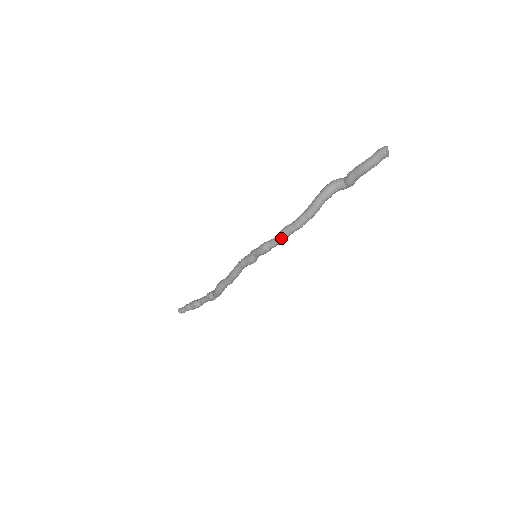
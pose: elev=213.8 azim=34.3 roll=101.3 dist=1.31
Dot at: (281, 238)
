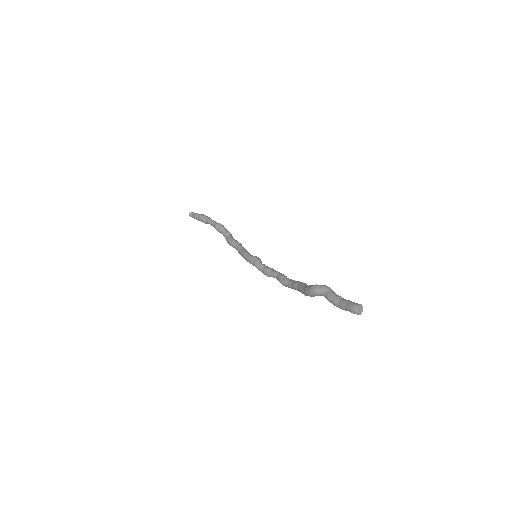
Dot at: occluded
